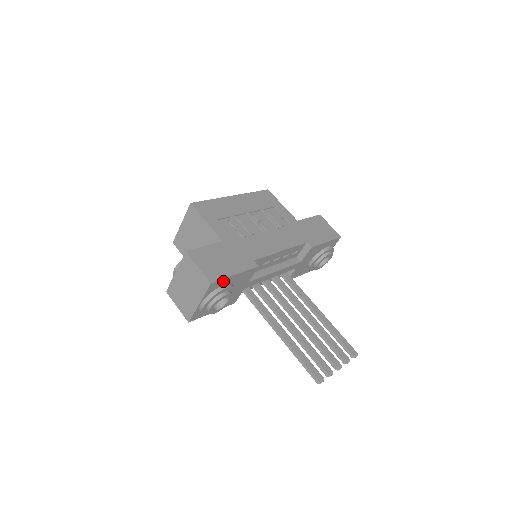
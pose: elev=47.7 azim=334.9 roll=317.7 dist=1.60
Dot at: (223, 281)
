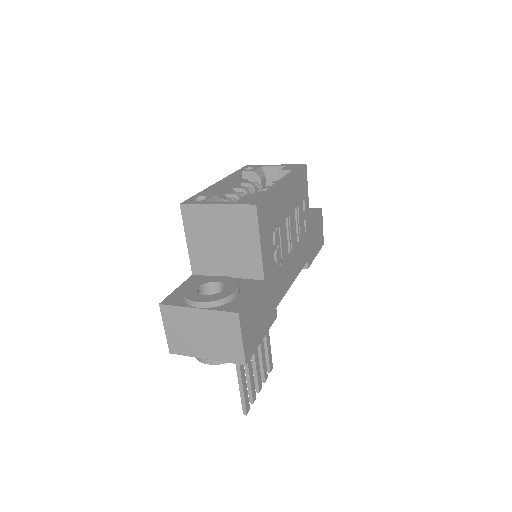
Dot at: occluded
